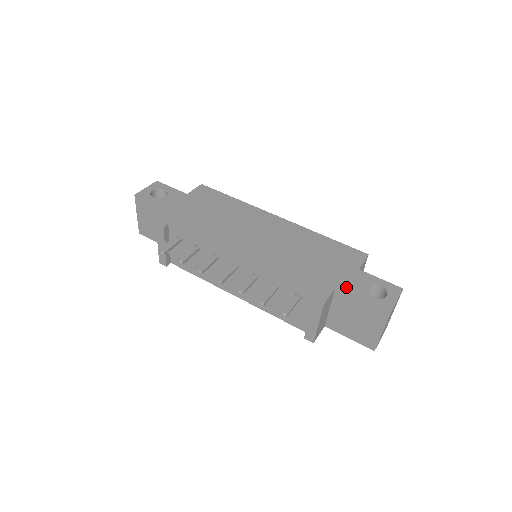
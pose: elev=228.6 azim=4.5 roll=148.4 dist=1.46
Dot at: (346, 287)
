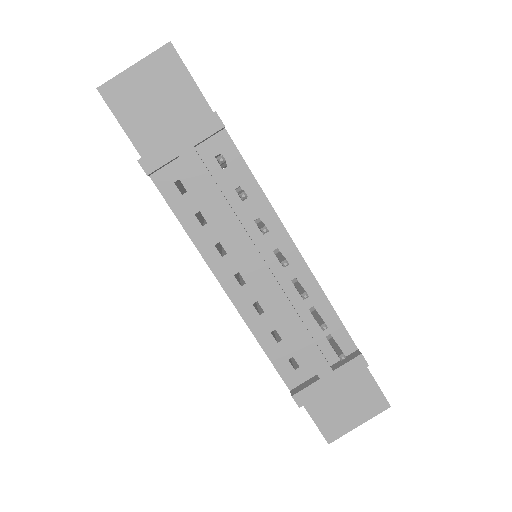
Dot at: occluded
